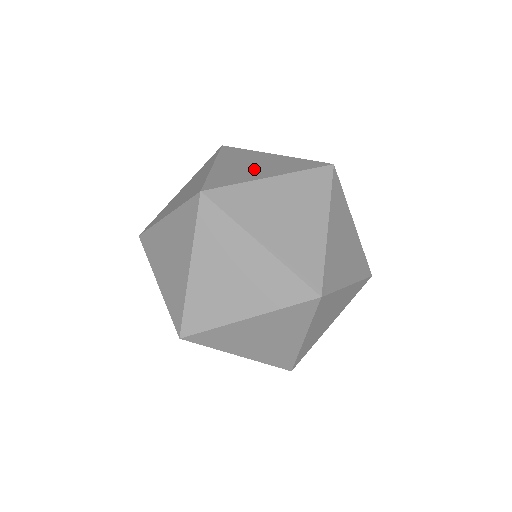
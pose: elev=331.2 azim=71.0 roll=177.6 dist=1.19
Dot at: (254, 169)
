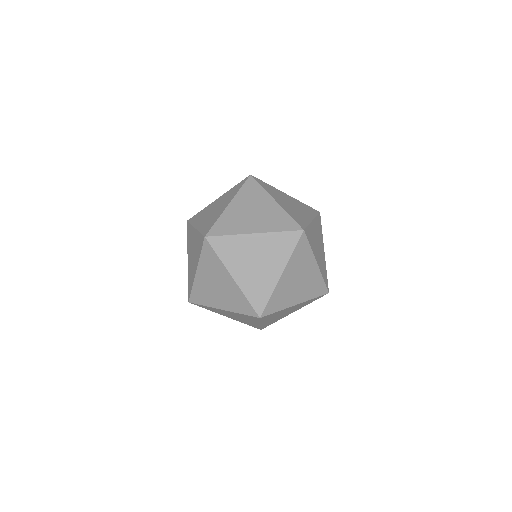
Dot at: (250, 219)
